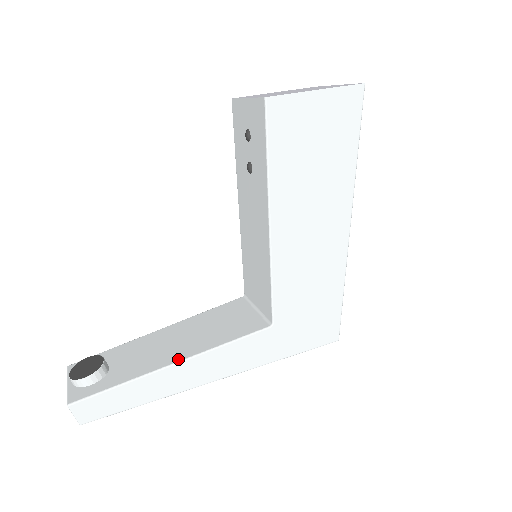
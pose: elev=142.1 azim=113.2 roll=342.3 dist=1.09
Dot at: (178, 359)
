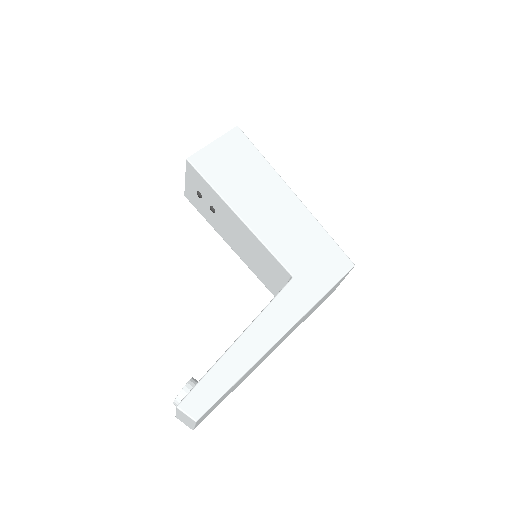
Dot at: (240, 335)
